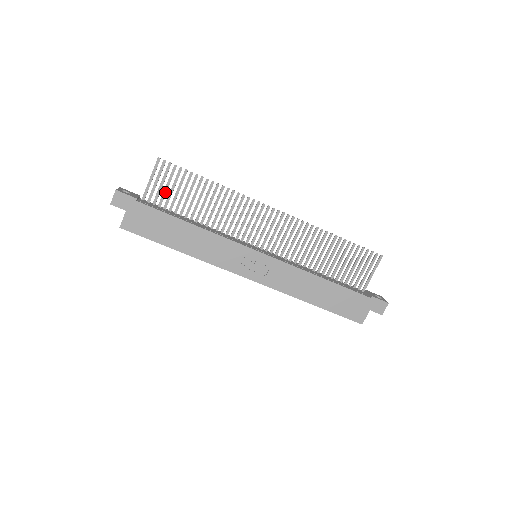
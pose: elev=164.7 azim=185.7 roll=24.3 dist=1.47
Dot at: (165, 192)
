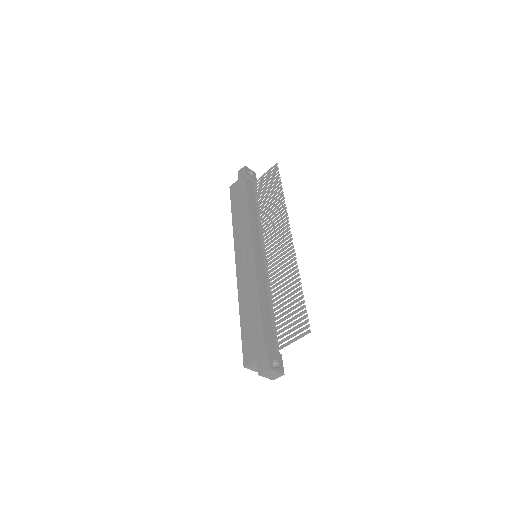
Dot at: (263, 185)
